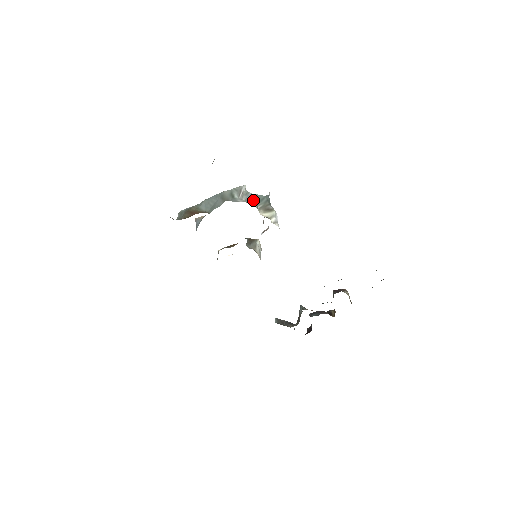
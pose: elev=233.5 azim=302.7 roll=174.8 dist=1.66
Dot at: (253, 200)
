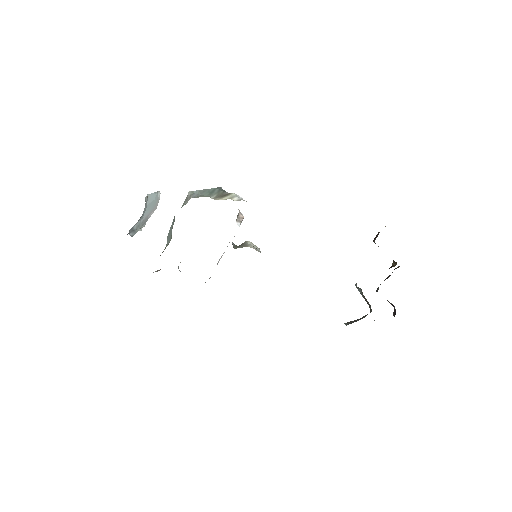
Dot at: (202, 195)
